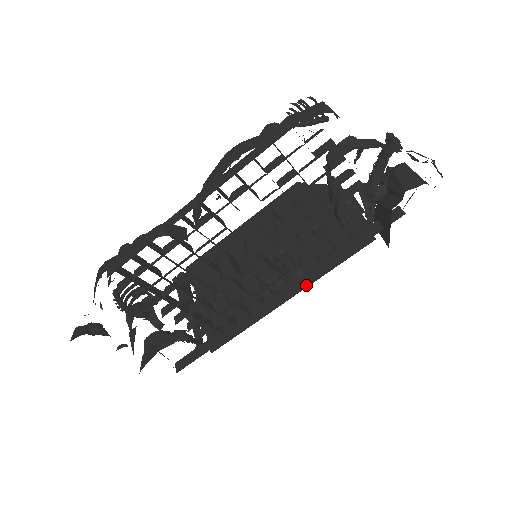
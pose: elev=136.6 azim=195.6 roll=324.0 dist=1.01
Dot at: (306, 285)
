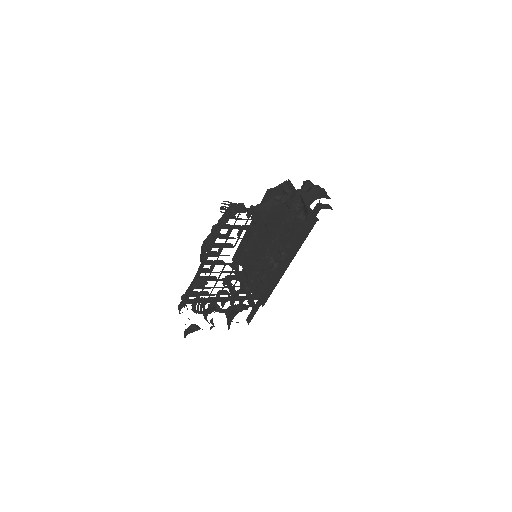
Dot at: (293, 257)
